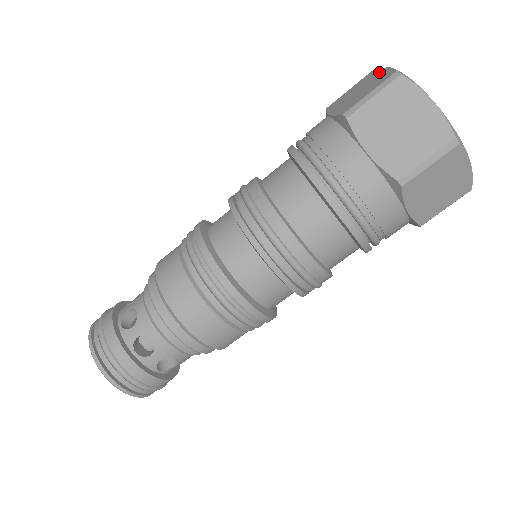
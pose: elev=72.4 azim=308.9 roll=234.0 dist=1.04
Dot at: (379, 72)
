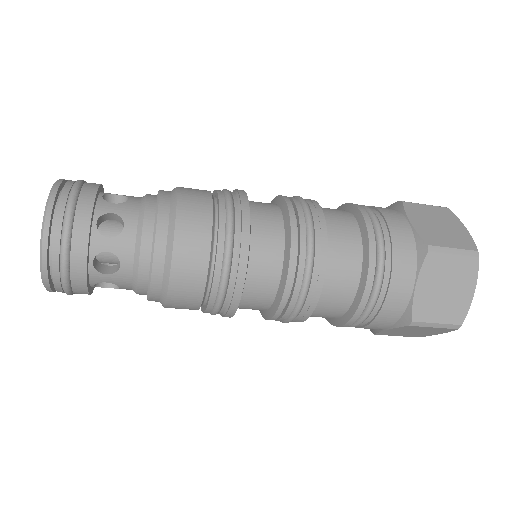
Dot at: (459, 224)
